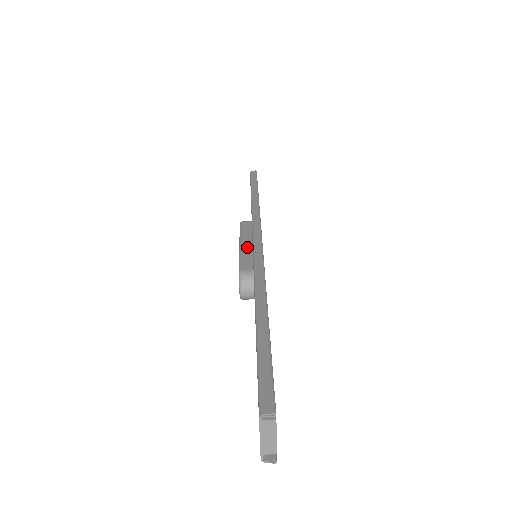
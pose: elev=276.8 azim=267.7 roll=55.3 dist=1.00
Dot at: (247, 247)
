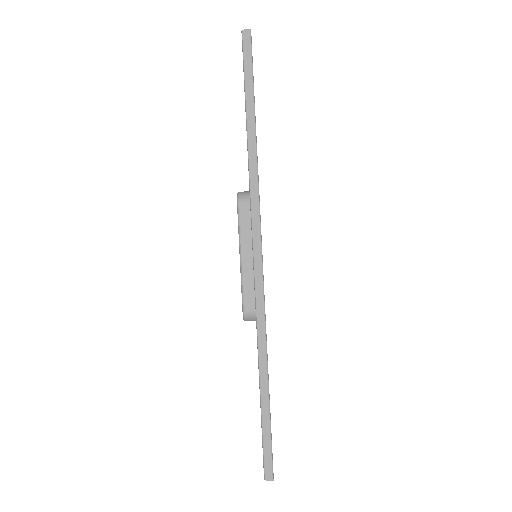
Dot at: (248, 266)
